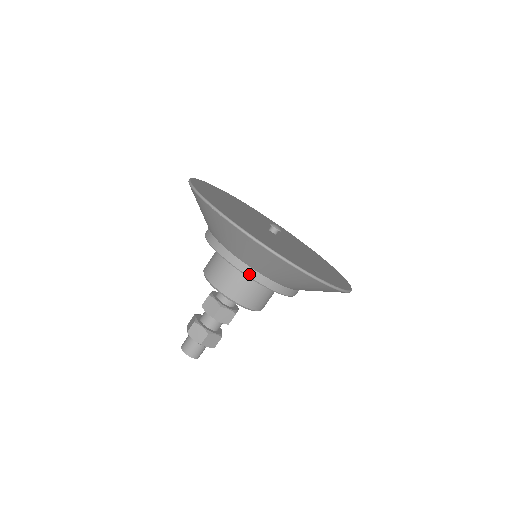
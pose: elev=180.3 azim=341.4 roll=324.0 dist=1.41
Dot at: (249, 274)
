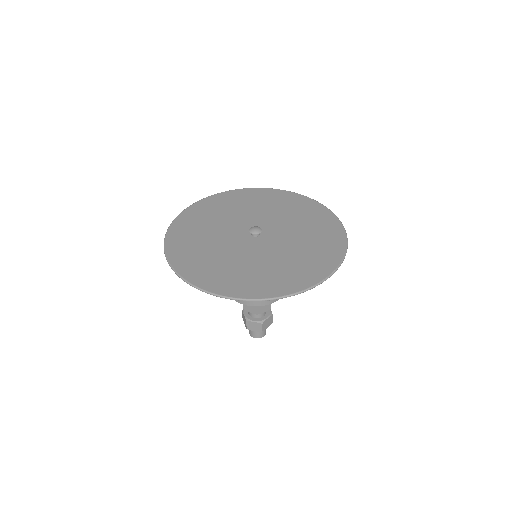
Dot at: occluded
